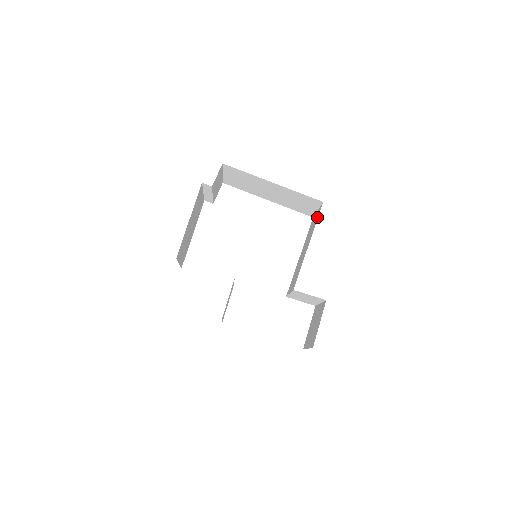
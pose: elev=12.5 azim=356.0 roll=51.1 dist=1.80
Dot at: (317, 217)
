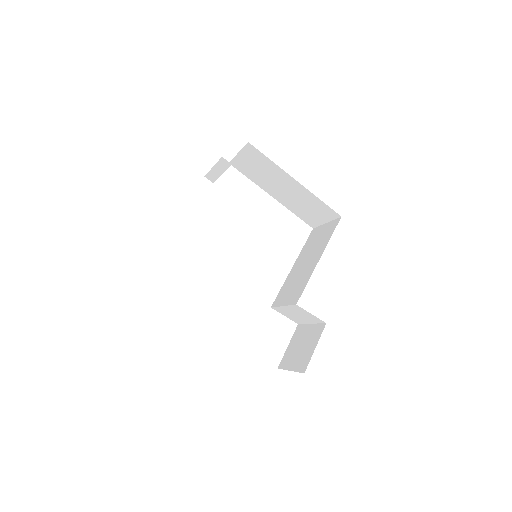
Dot at: (331, 231)
